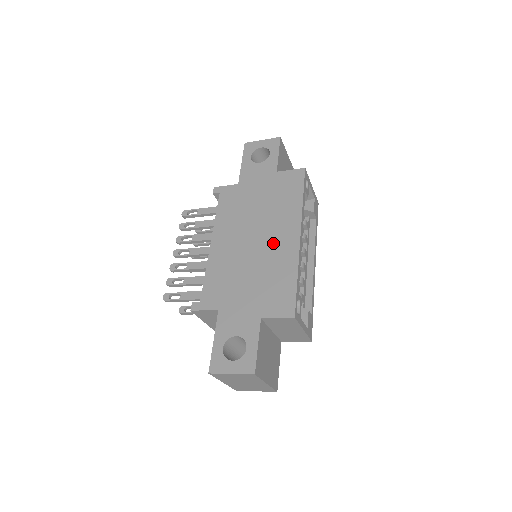
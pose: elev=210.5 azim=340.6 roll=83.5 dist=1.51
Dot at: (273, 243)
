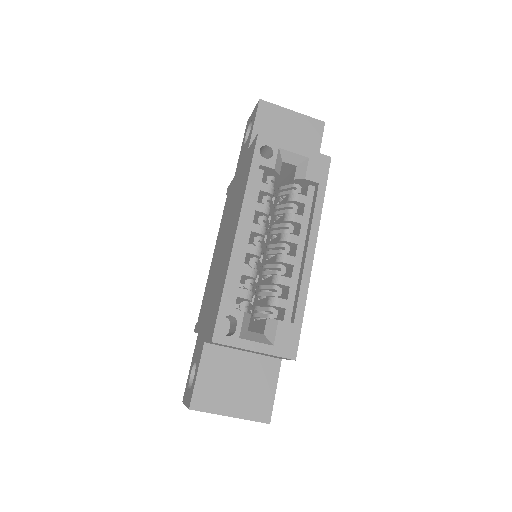
Dot at: (227, 246)
